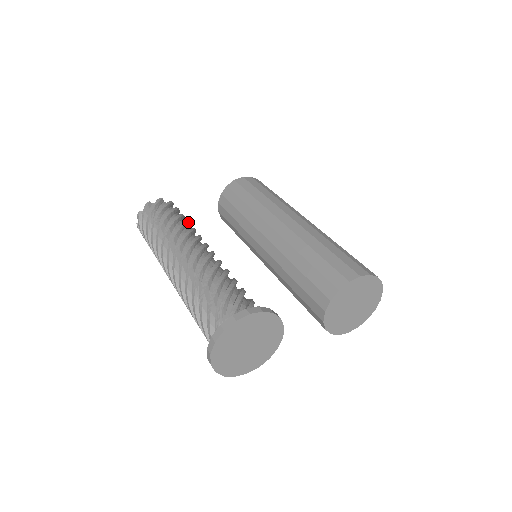
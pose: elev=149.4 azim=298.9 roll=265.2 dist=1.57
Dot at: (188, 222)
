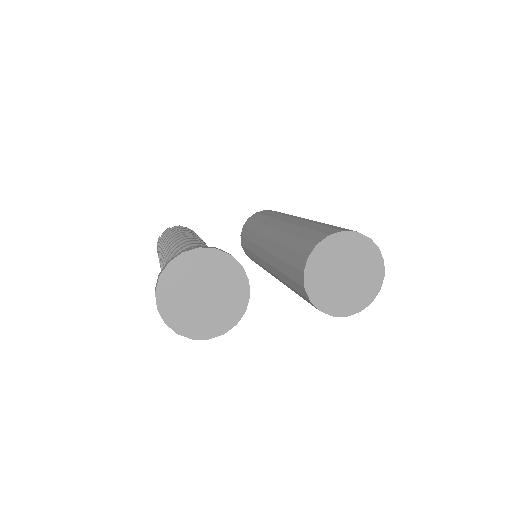
Dot at: (197, 235)
